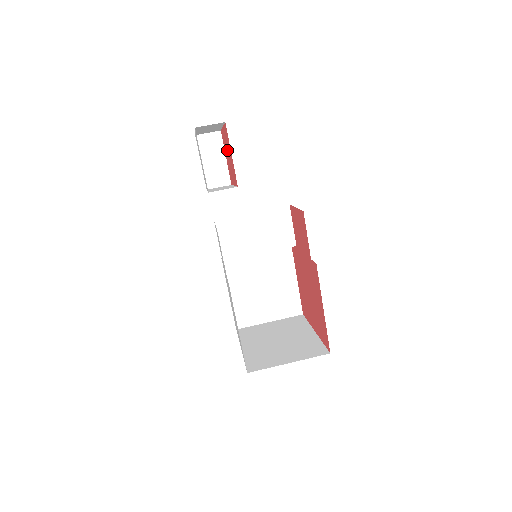
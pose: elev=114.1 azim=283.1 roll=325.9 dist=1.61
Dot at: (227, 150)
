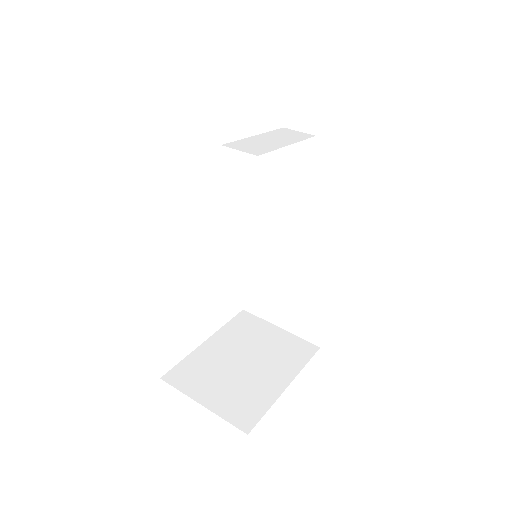
Dot at: occluded
